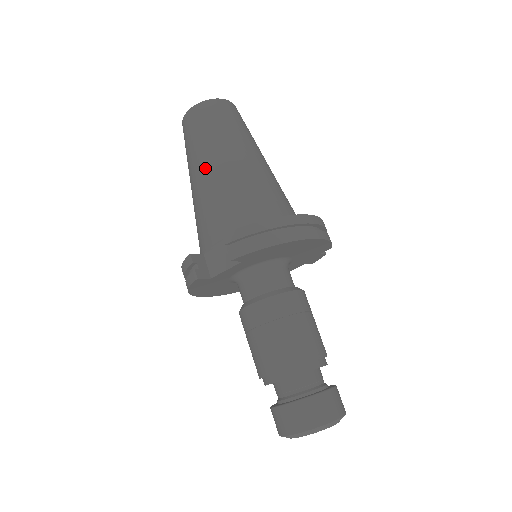
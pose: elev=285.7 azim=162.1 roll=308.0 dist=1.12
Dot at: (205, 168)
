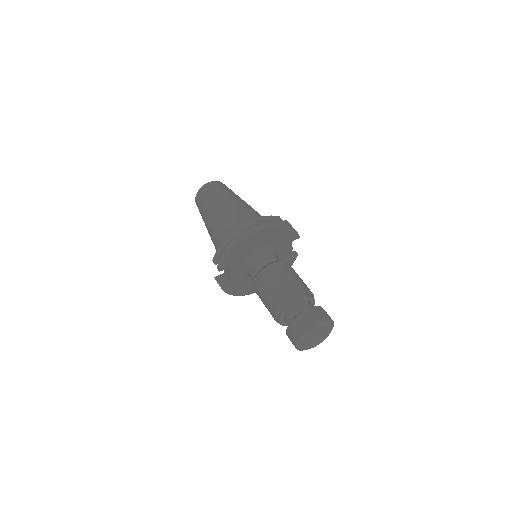
Dot at: (207, 228)
